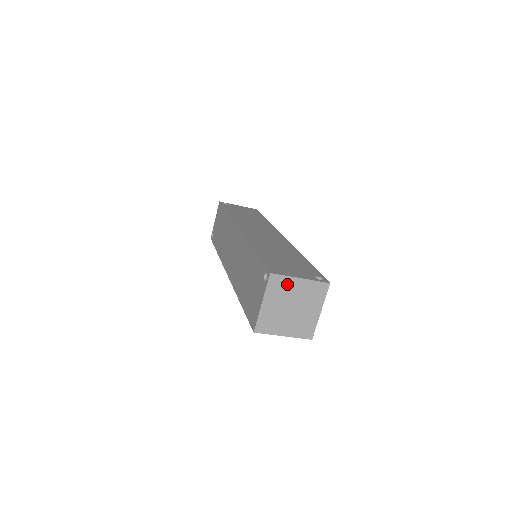
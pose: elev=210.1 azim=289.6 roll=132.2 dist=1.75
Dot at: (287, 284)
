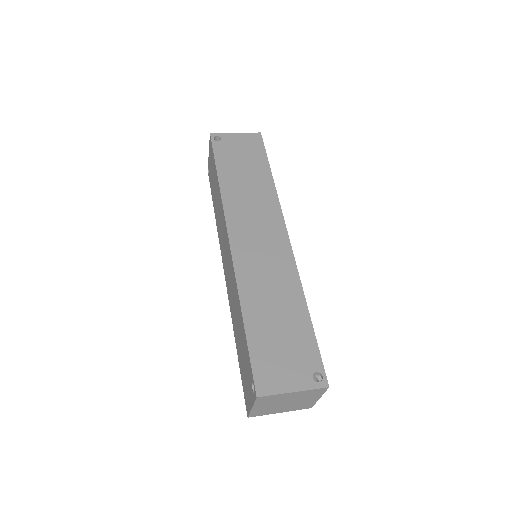
Dot at: (278, 397)
